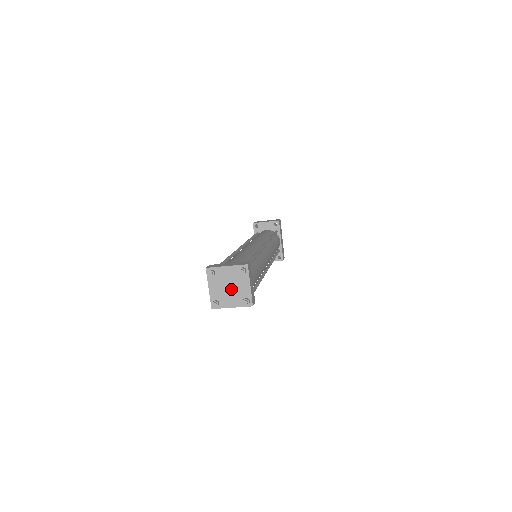
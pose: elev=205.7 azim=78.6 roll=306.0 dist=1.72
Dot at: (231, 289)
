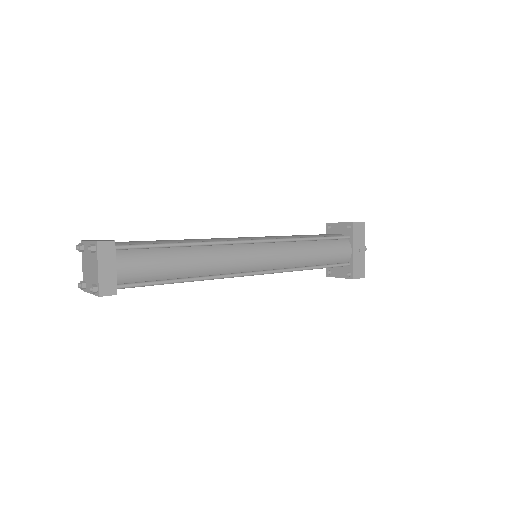
Dot at: (90, 270)
